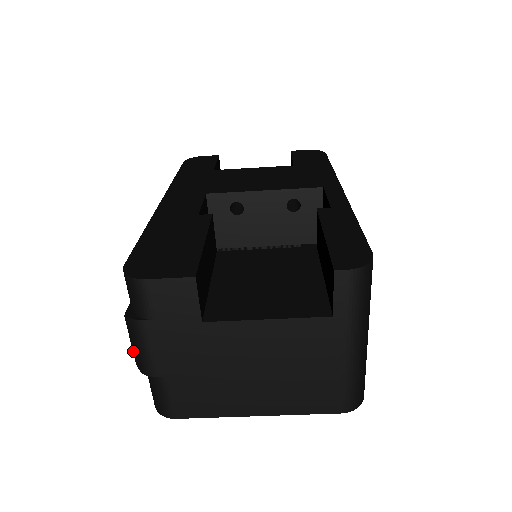
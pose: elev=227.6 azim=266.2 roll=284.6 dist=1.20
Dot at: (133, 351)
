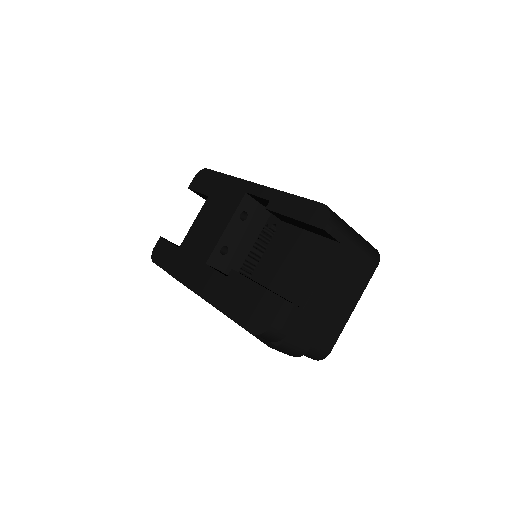
Dot at: (290, 354)
